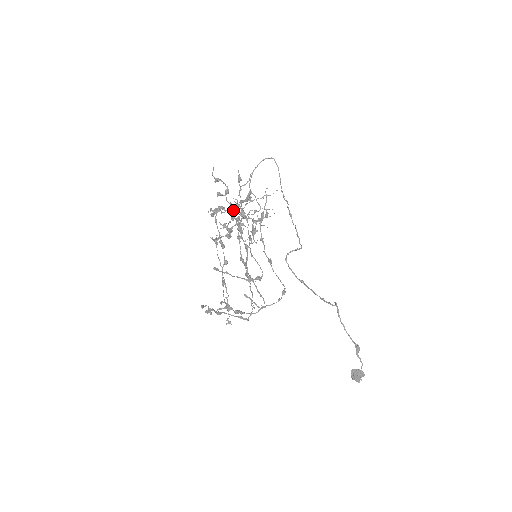
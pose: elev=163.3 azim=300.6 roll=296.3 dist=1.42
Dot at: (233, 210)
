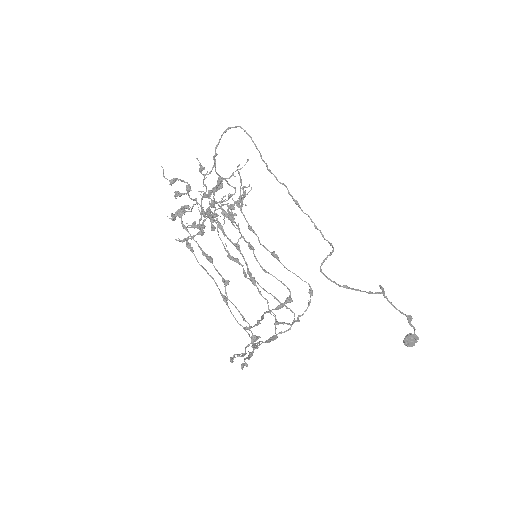
Dot at: occluded
